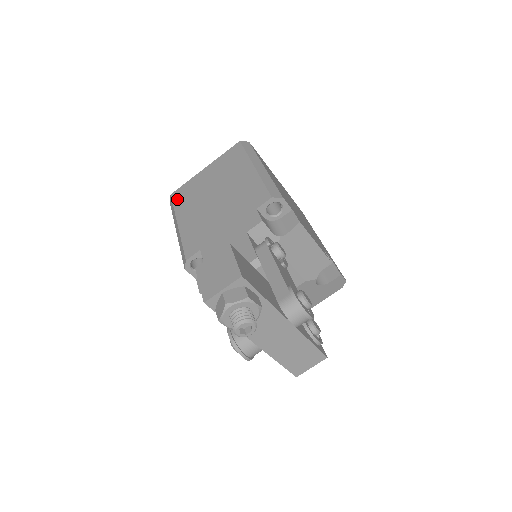
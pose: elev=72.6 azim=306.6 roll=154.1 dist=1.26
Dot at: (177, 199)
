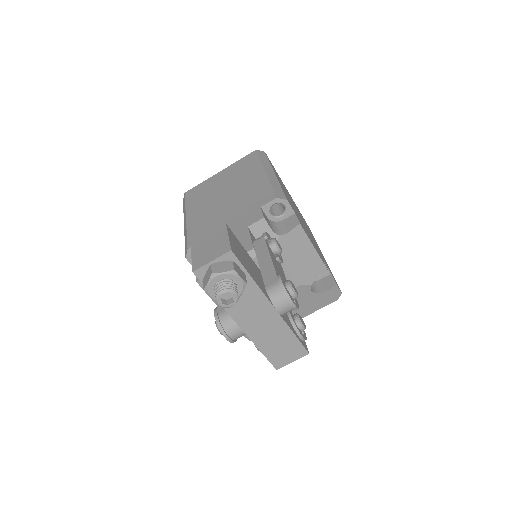
Dot at: (190, 197)
